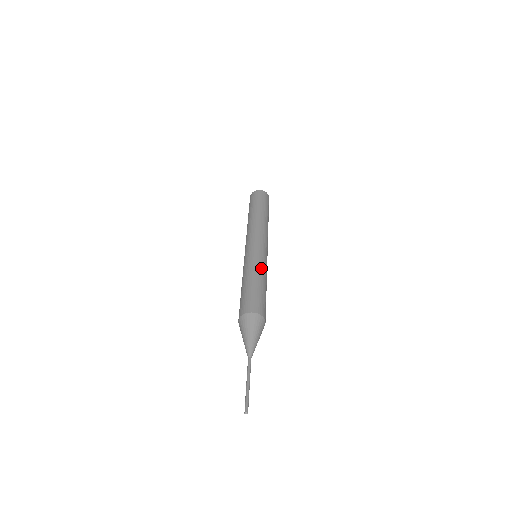
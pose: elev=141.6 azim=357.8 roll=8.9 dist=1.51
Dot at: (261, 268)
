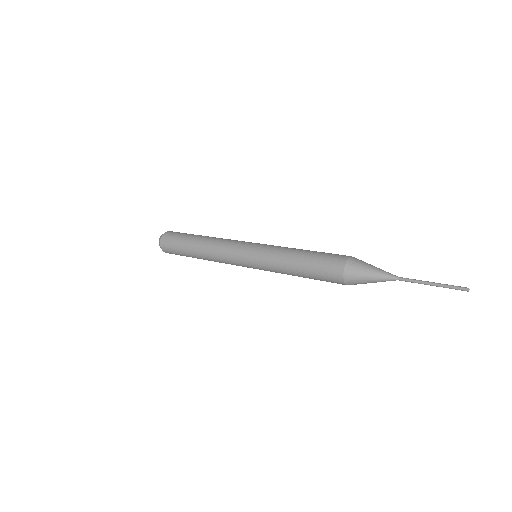
Dot at: (285, 247)
